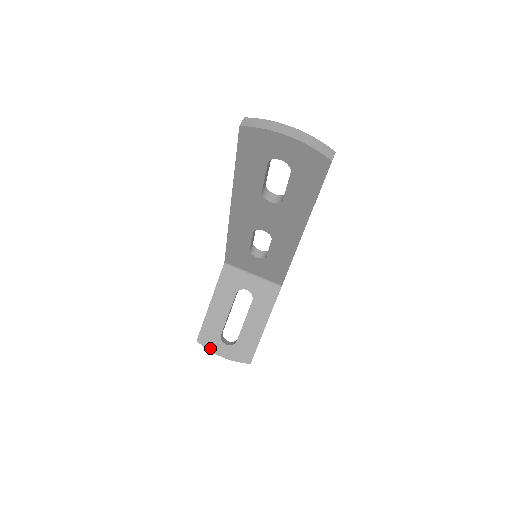
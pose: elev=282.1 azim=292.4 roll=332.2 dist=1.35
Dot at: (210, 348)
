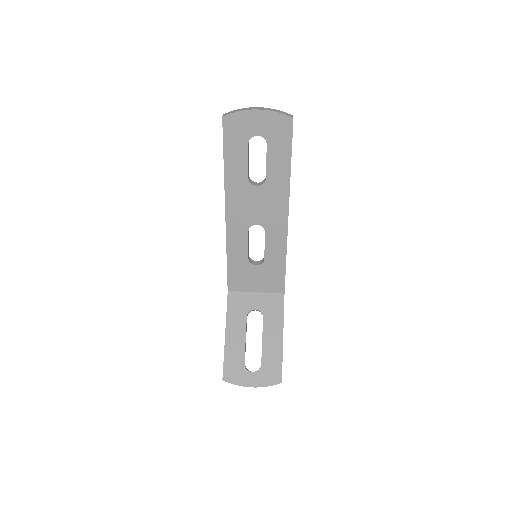
Dot at: (238, 382)
